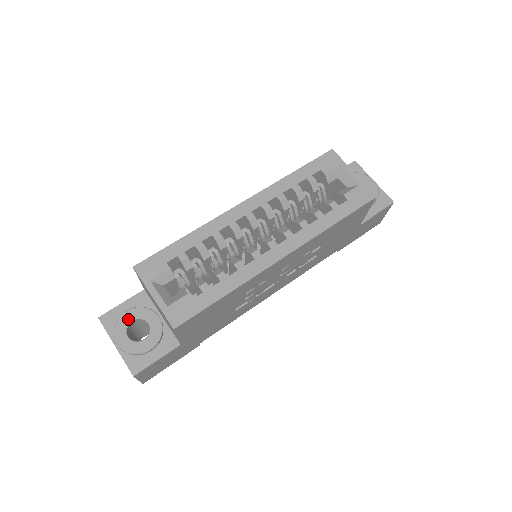
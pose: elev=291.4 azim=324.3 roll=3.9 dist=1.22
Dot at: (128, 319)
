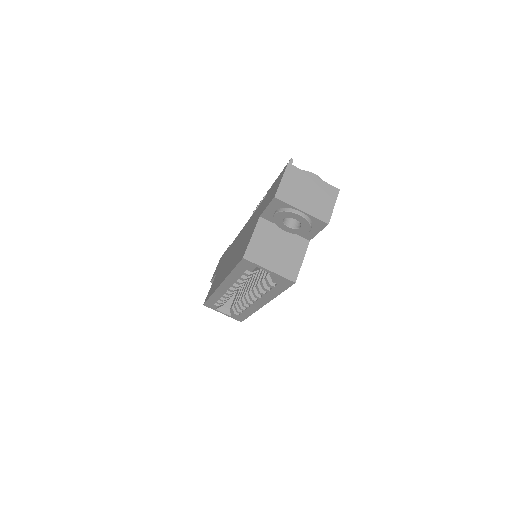
Dot at: occluded
